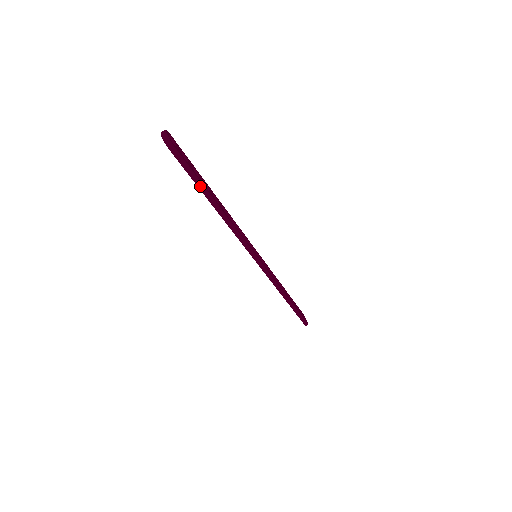
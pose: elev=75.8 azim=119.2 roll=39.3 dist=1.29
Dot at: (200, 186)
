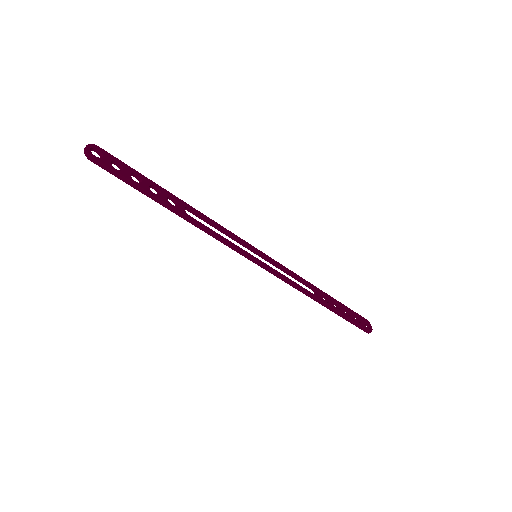
Dot at: (142, 191)
